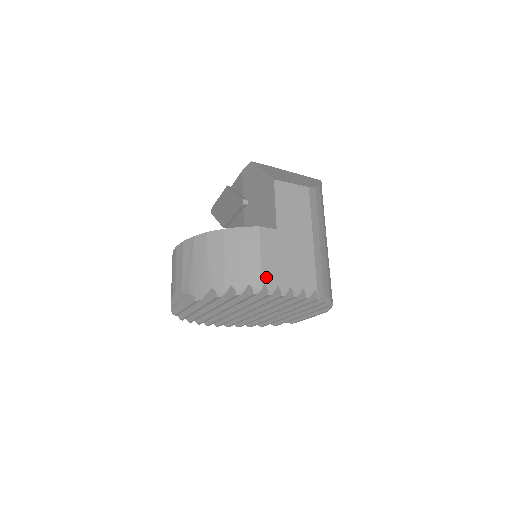
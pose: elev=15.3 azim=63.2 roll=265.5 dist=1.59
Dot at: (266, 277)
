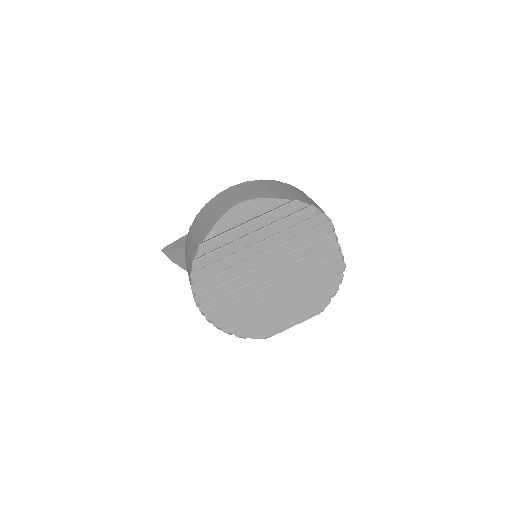
Dot at: occluded
